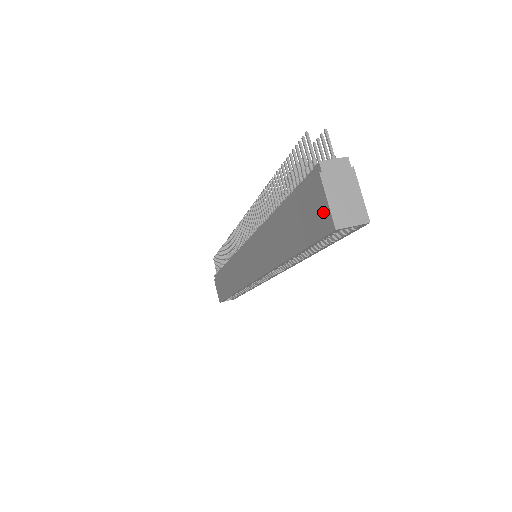
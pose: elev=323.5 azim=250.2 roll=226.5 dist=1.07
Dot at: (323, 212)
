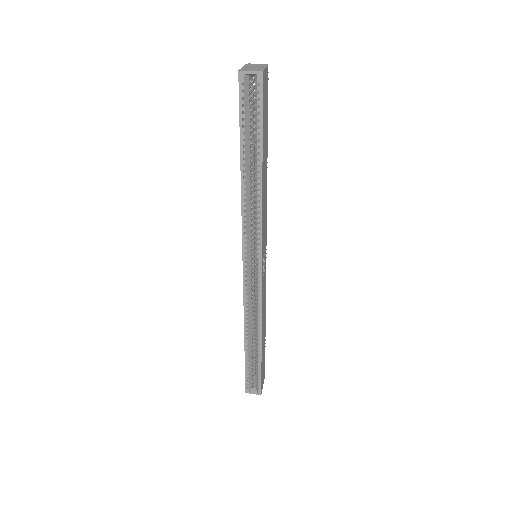
Dot at: occluded
